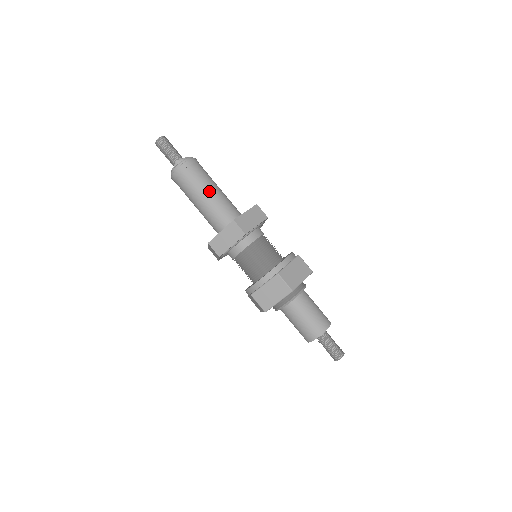
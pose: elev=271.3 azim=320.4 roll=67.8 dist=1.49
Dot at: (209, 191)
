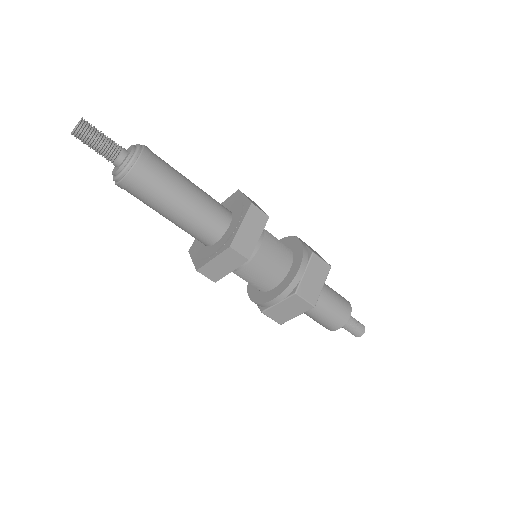
Dot at: (181, 200)
